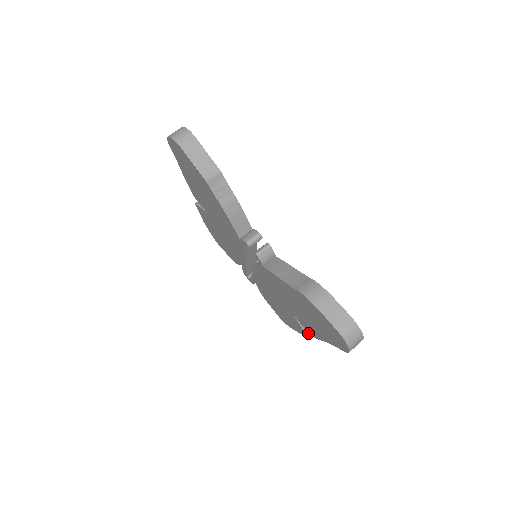
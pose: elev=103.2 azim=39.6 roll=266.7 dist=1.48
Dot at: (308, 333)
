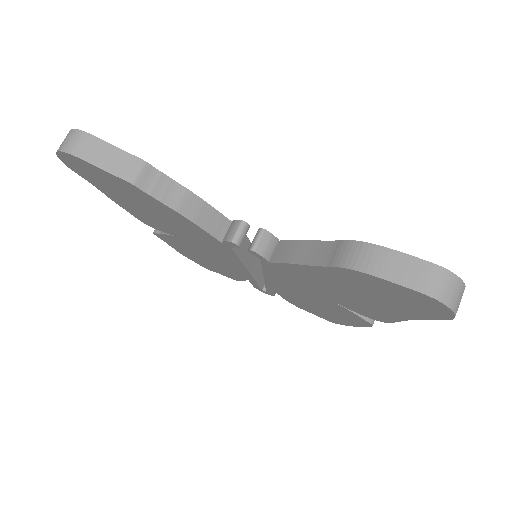
Dot at: (373, 321)
